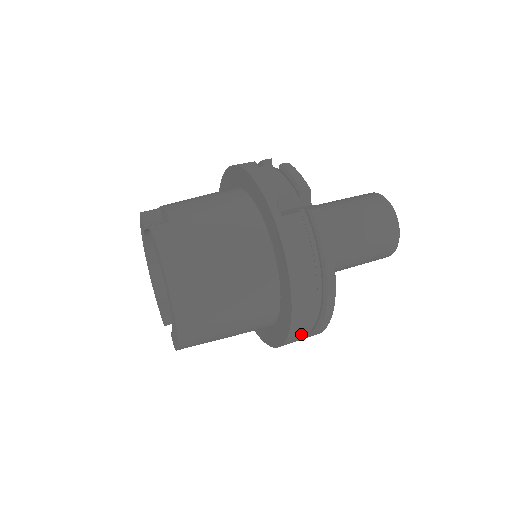
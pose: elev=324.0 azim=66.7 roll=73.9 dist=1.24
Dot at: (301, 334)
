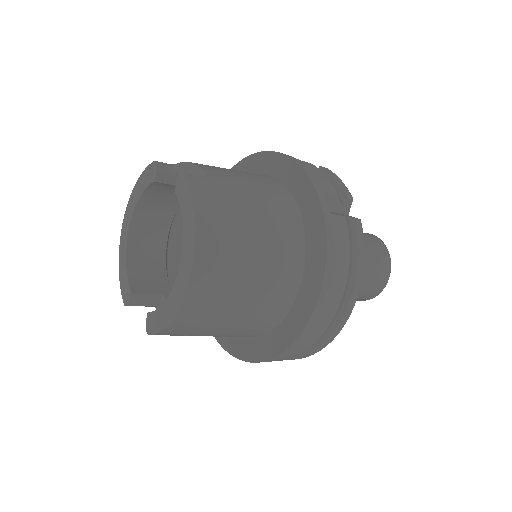
Dot at: (297, 351)
